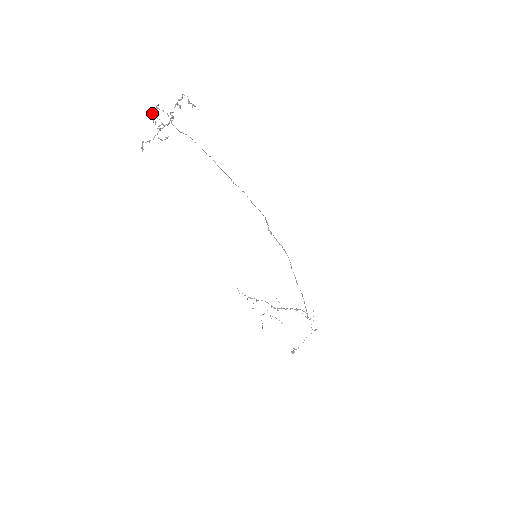
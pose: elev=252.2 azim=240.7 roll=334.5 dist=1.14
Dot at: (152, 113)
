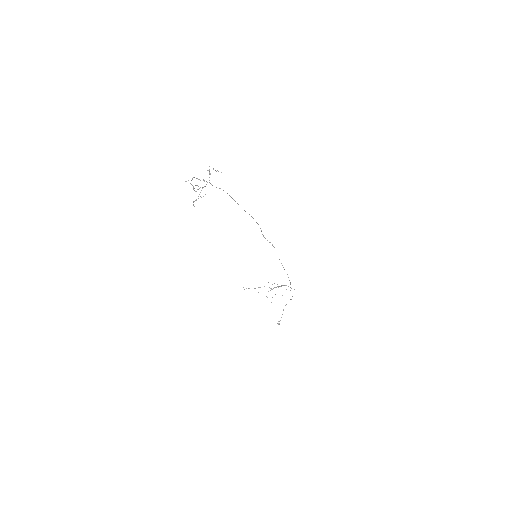
Dot at: (190, 183)
